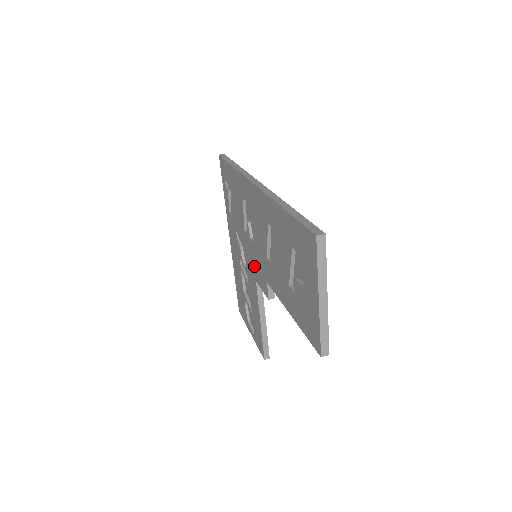
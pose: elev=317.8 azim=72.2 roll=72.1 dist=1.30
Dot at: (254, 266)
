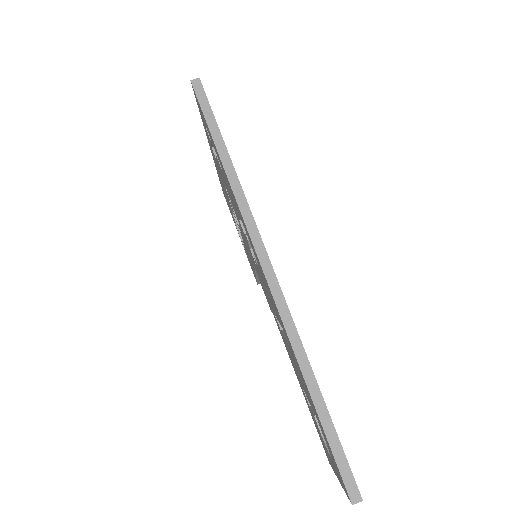
Dot at: (253, 262)
